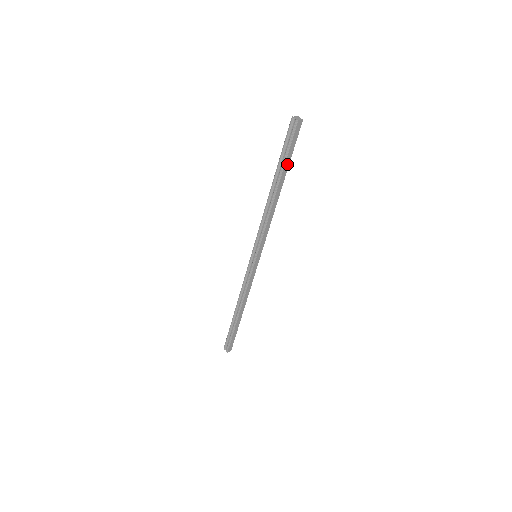
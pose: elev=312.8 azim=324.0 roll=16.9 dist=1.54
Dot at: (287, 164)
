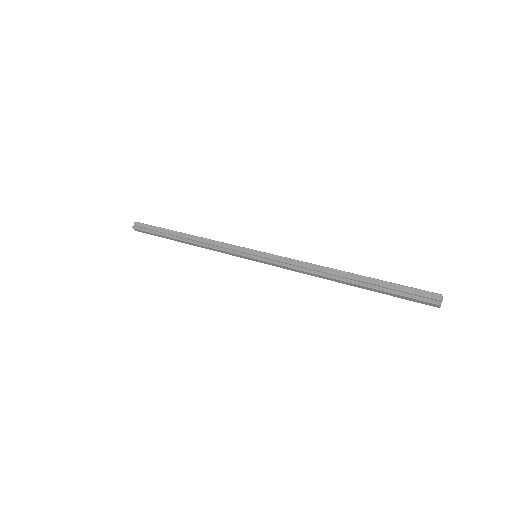
Dot at: (379, 291)
